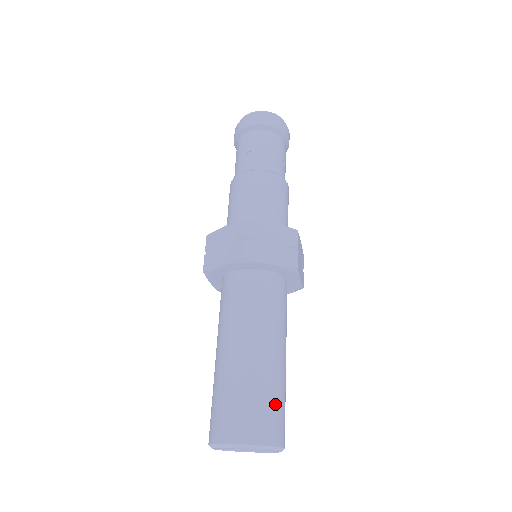
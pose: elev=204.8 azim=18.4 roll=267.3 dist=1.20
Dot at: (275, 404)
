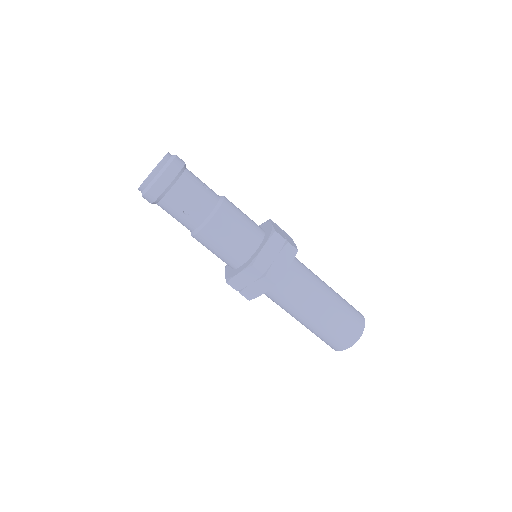
Dot at: (349, 312)
